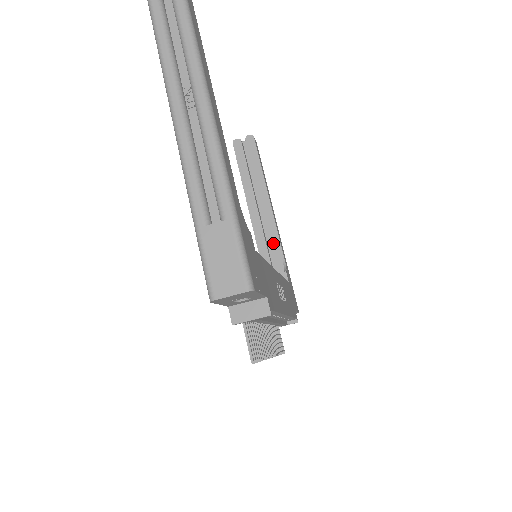
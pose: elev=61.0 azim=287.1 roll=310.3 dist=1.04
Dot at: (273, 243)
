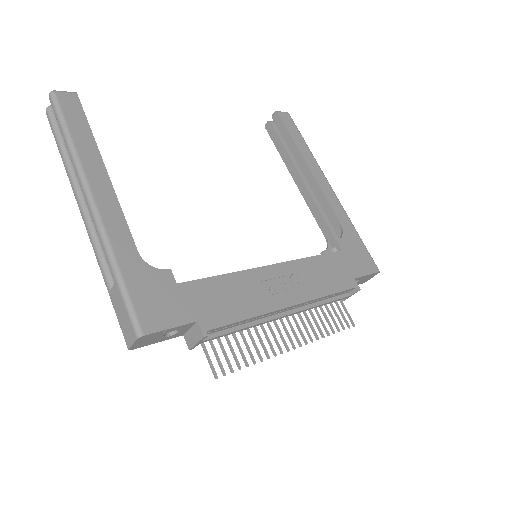
Dot at: (326, 211)
